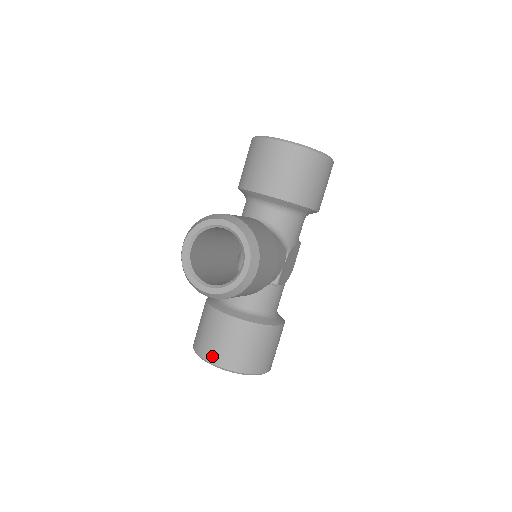
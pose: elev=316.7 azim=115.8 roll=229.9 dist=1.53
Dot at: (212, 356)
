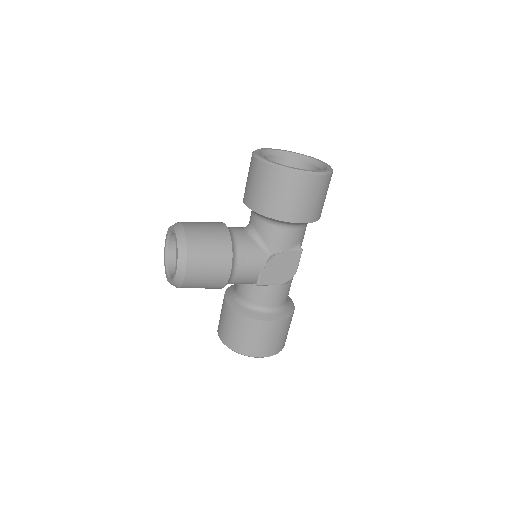
Dot at: (219, 329)
